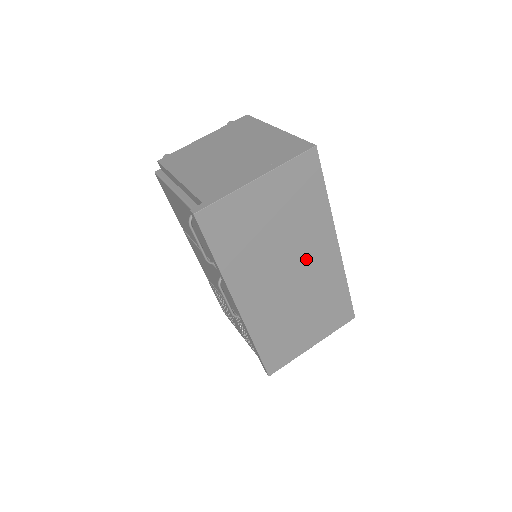
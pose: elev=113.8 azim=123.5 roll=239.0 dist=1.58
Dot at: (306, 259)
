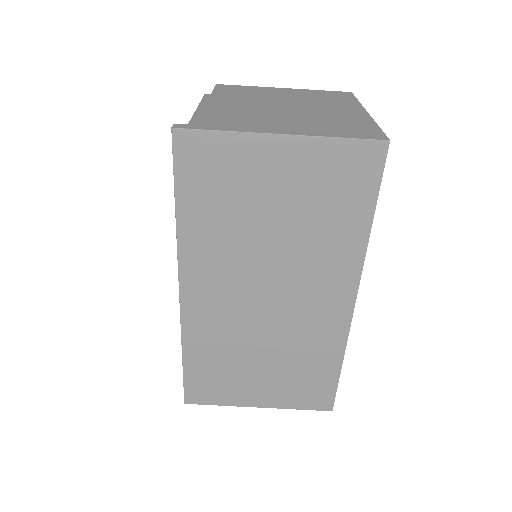
Dot at: (300, 290)
